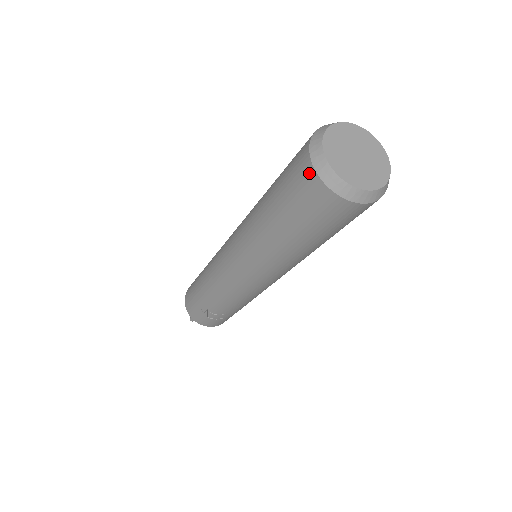
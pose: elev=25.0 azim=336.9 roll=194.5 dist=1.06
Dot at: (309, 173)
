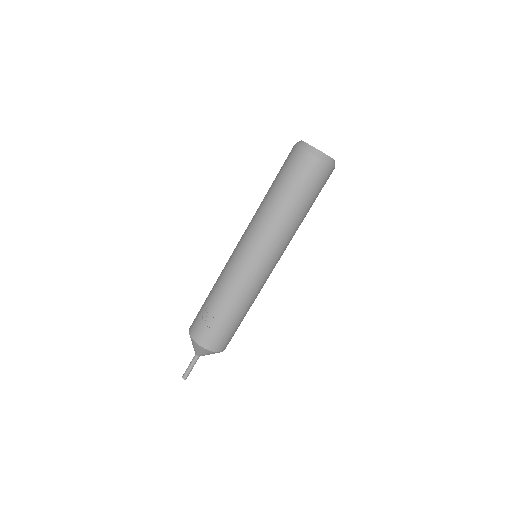
Dot at: (293, 148)
